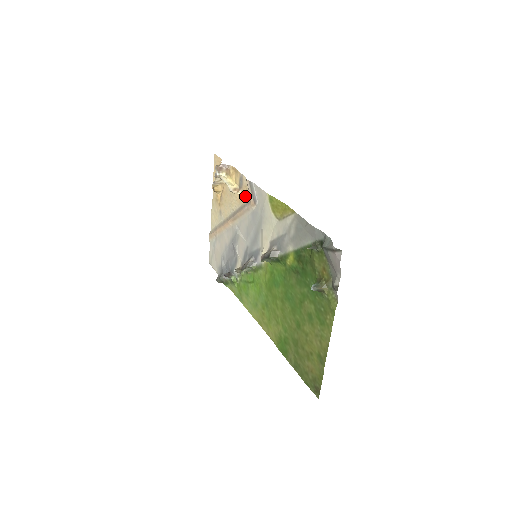
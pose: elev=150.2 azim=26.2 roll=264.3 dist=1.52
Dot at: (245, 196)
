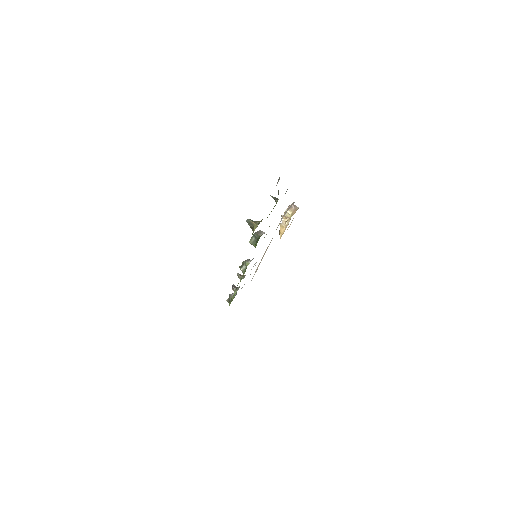
Dot at: occluded
